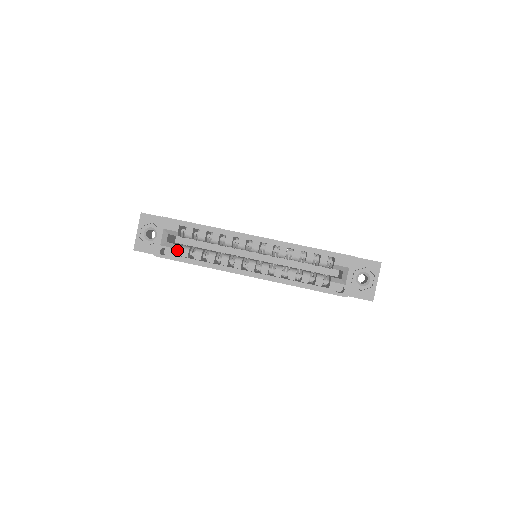
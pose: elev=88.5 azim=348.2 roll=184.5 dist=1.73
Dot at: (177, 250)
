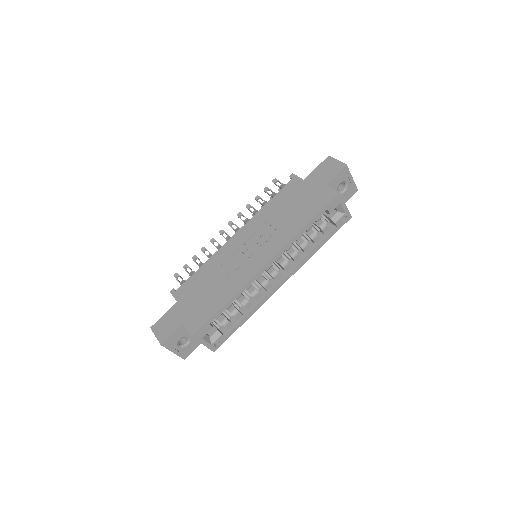
Dot at: occluded
